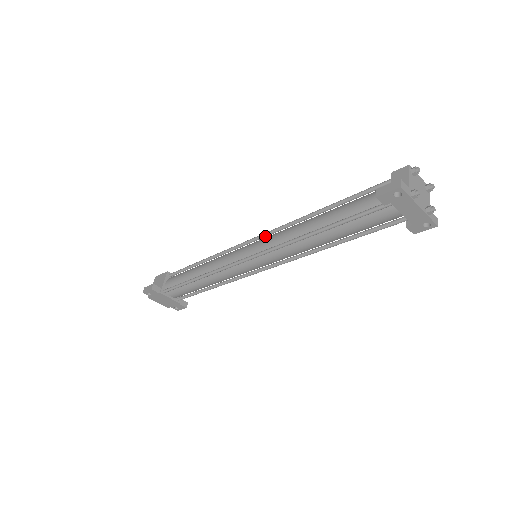
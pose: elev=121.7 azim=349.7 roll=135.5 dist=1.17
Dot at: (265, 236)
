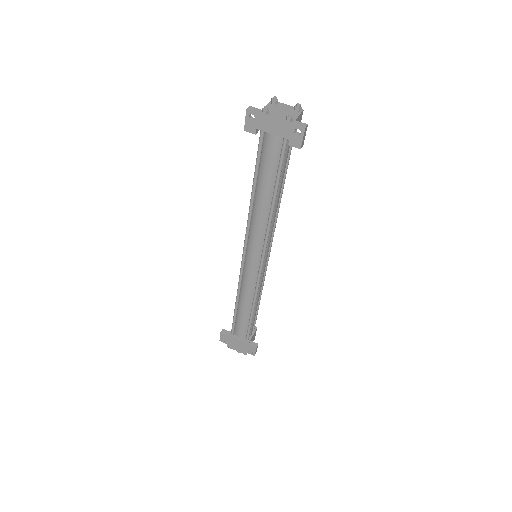
Dot at: occluded
